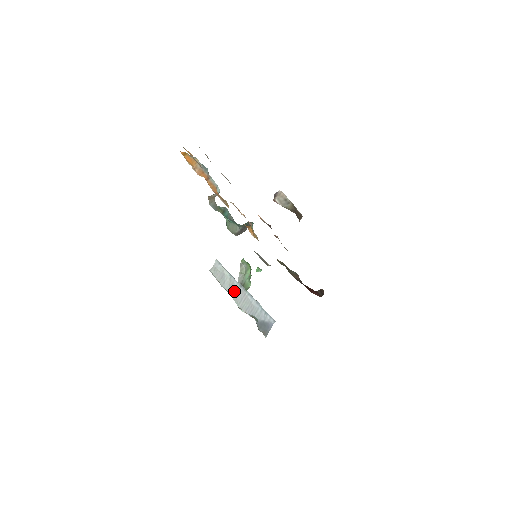
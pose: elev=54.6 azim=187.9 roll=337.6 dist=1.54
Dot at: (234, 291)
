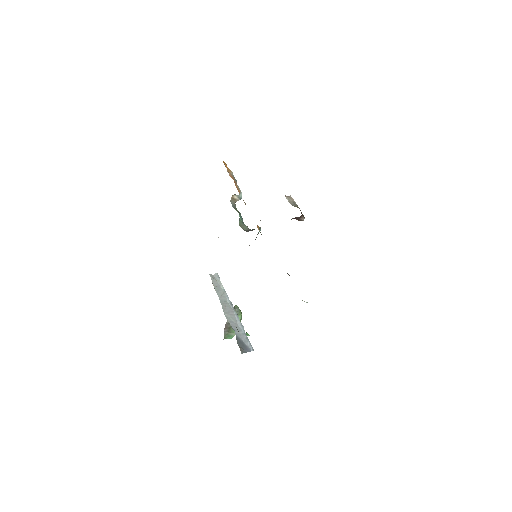
Dot at: (224, 302)
